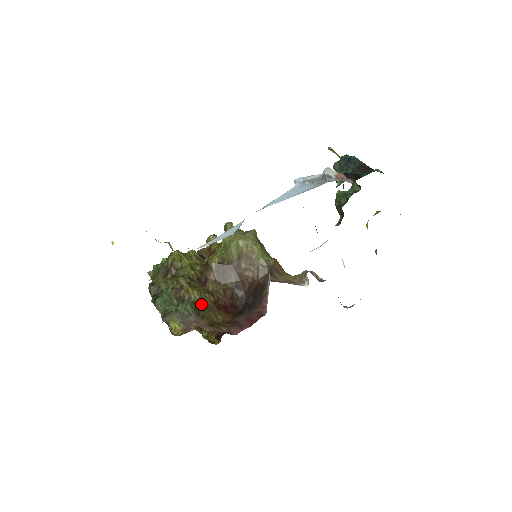
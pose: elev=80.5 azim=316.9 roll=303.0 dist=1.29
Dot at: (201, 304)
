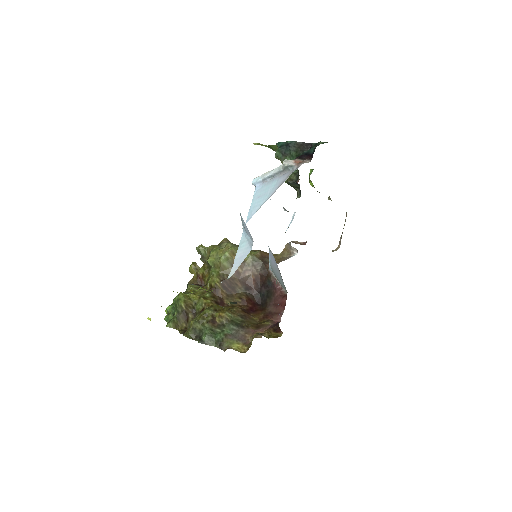
Dot at: (237, 318)
